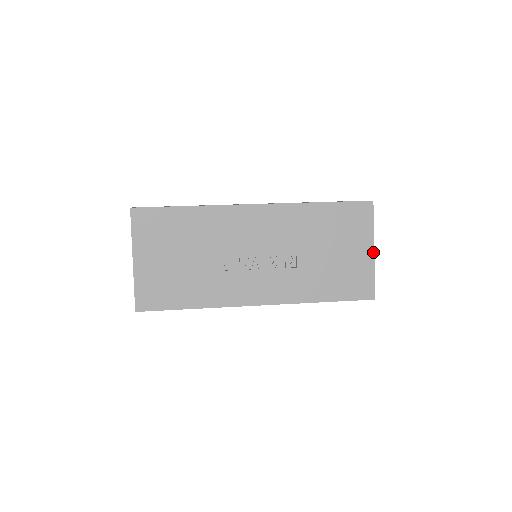
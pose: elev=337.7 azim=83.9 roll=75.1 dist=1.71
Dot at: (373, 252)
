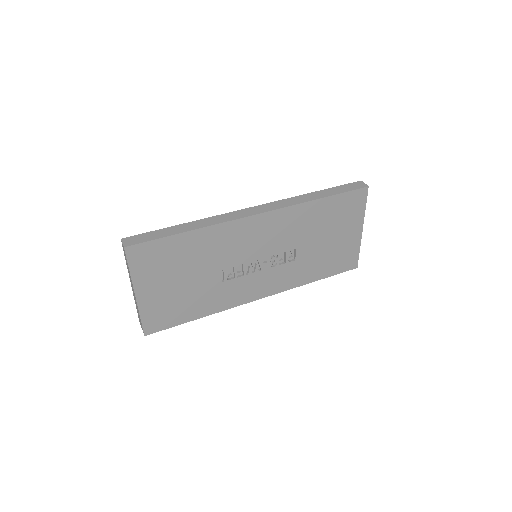
Dot at: (361, 231)
